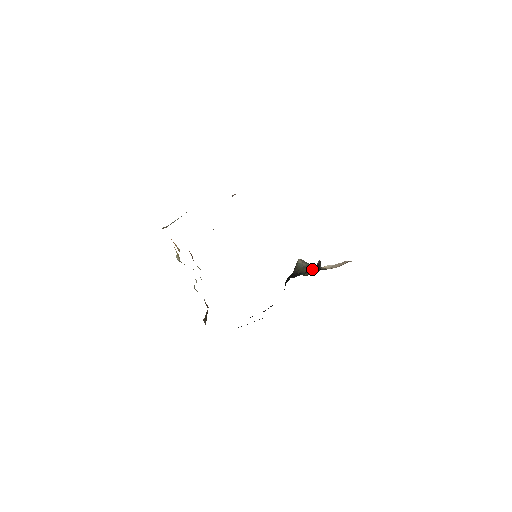
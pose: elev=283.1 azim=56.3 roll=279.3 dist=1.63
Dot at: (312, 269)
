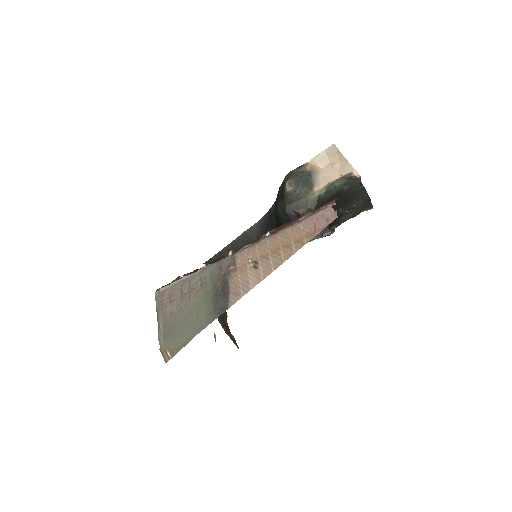
Dot at: occluded
